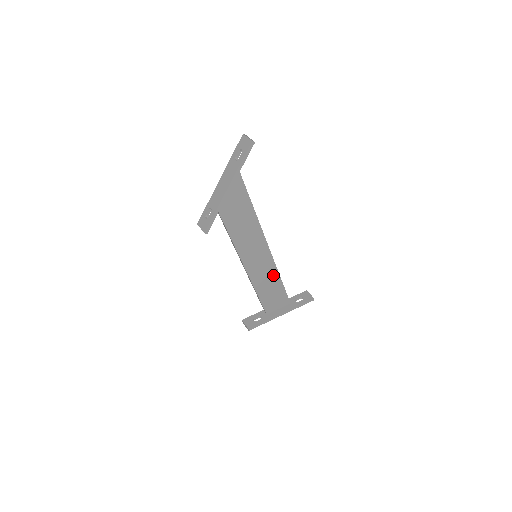
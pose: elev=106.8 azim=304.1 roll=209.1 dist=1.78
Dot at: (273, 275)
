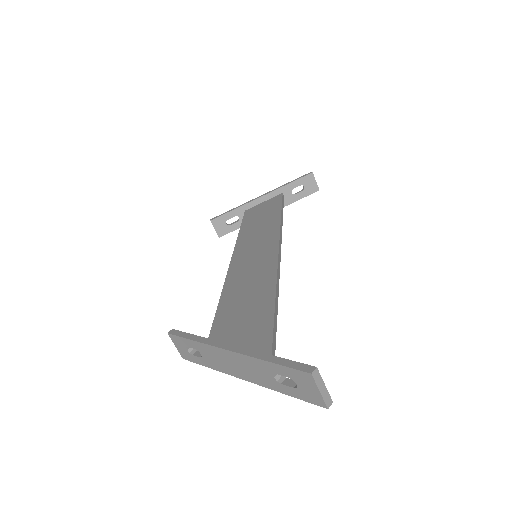
Dot at: occluded
